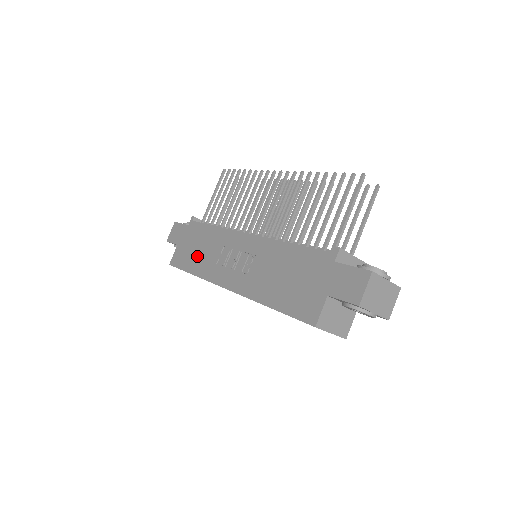
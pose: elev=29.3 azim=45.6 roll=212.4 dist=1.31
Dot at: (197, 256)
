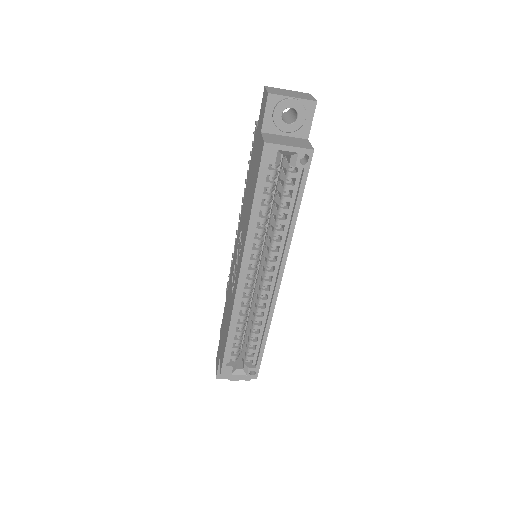
Dot at: (226, 325)
